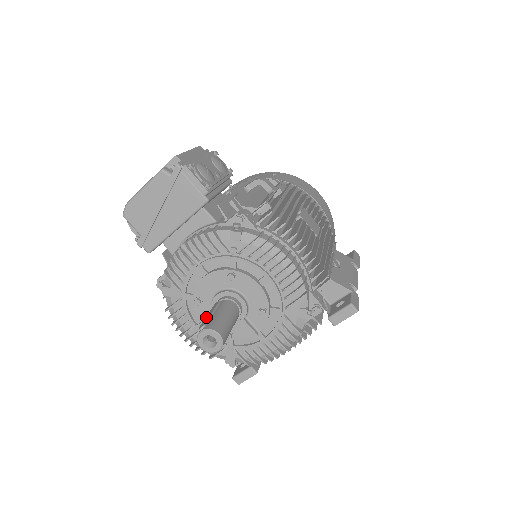
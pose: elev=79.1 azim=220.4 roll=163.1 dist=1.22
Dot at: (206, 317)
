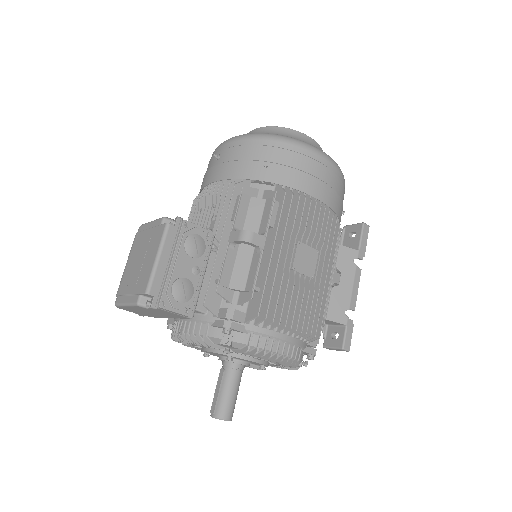
Dot at: (215, 394)
